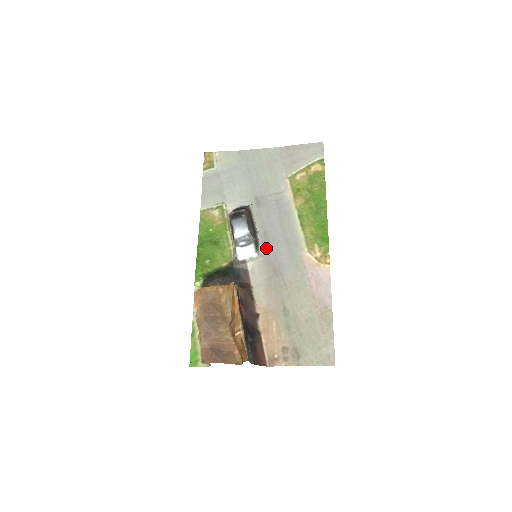
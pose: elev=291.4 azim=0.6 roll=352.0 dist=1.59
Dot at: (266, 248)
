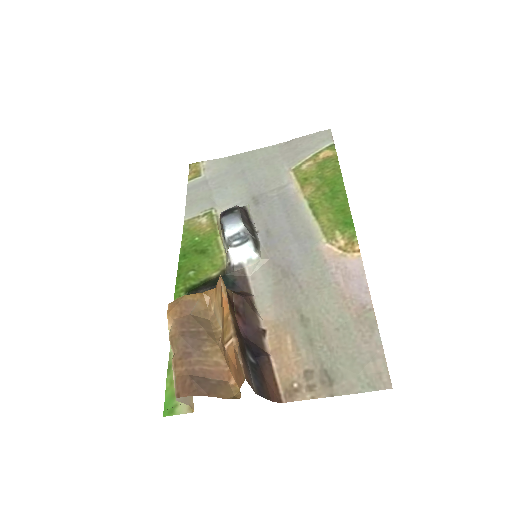
Dot at: (270, 248)
